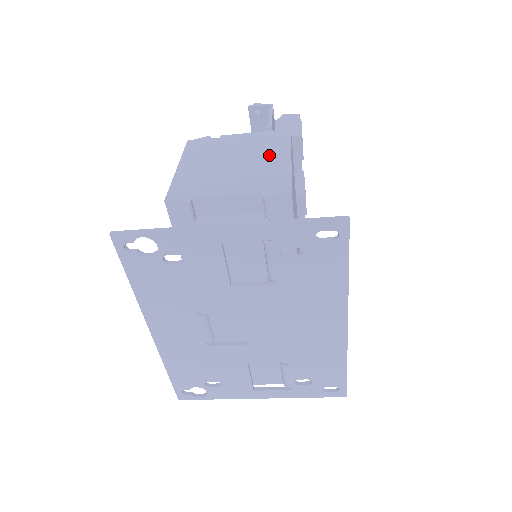
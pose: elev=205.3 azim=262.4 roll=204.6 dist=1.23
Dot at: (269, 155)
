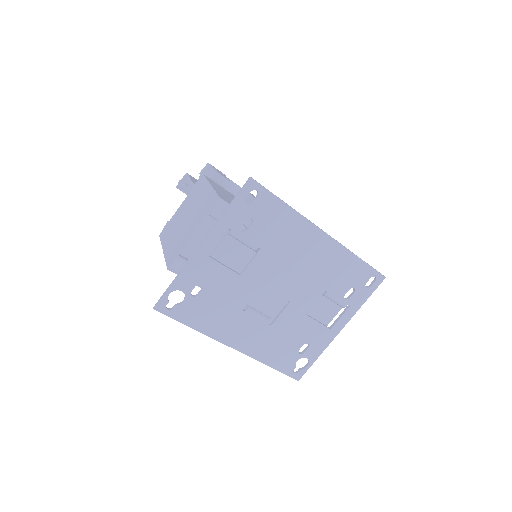
Dot at: (200, 196)
